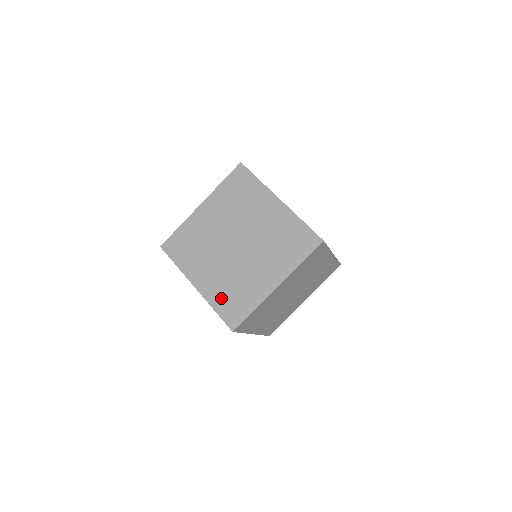
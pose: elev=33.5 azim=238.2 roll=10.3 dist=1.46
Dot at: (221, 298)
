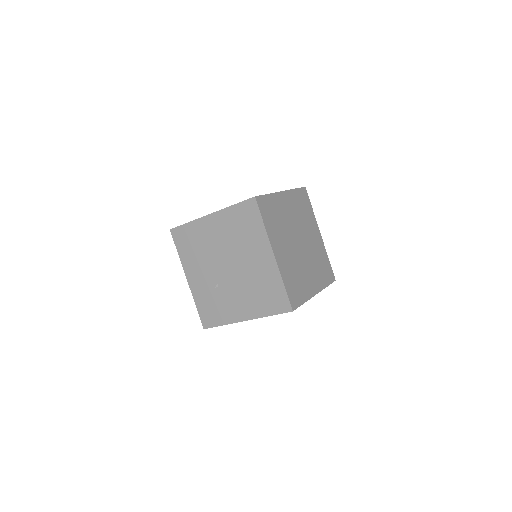
Dot at: occluded
